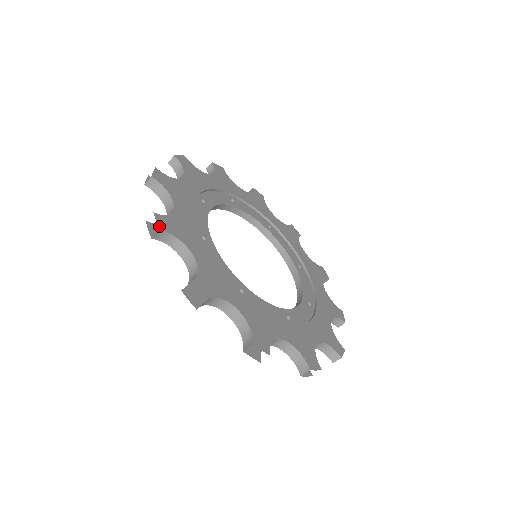
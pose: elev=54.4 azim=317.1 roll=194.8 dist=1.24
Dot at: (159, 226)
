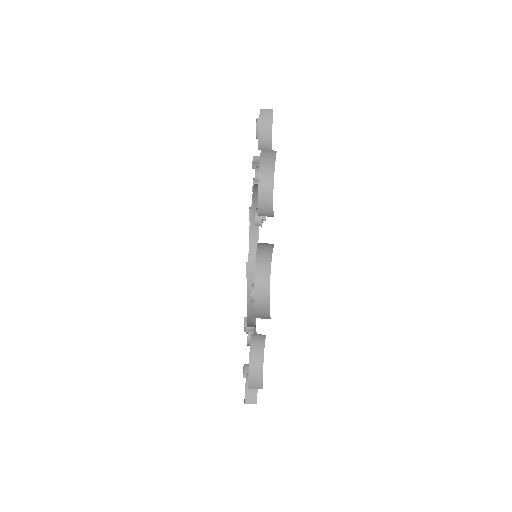
Dot at: occluded
